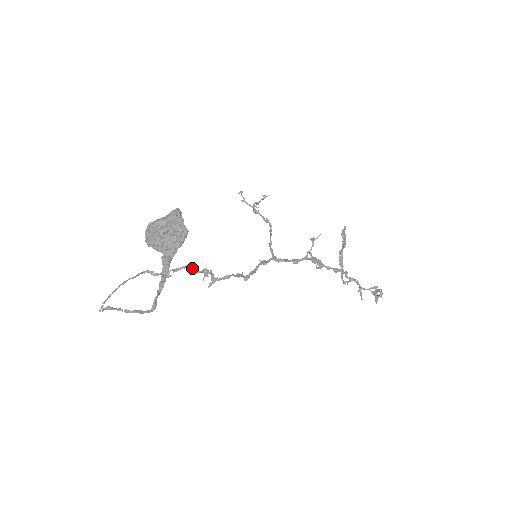
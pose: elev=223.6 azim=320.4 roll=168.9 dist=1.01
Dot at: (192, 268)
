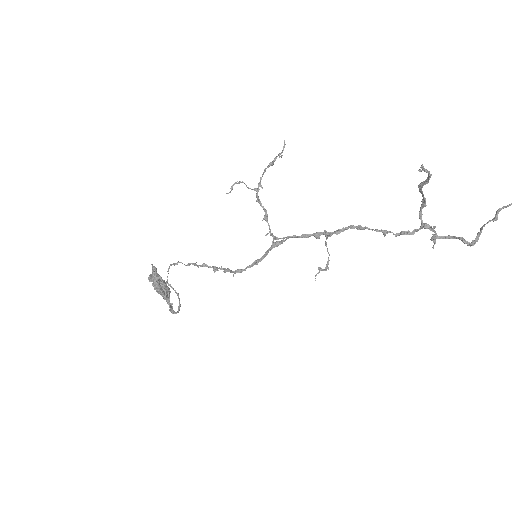
Dot at: (205, 266)
